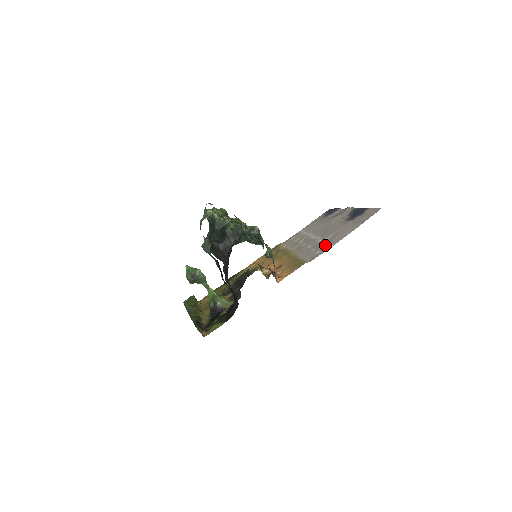
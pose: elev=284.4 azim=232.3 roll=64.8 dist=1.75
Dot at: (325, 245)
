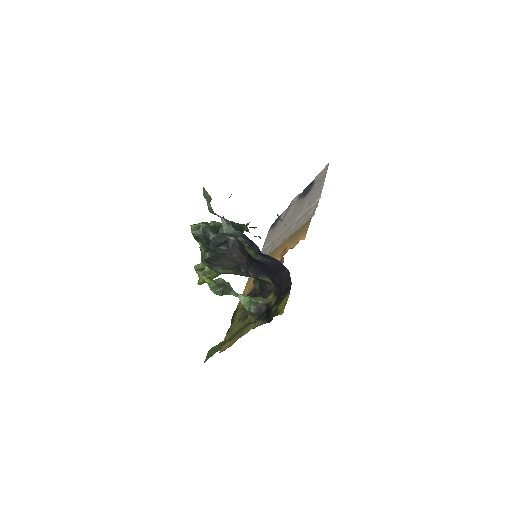
Dot at: (310, 207)
